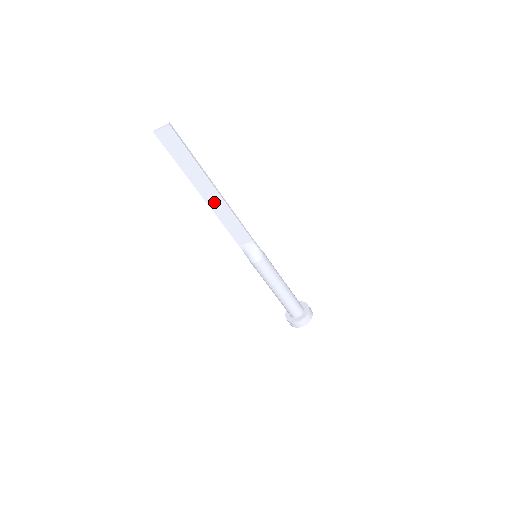
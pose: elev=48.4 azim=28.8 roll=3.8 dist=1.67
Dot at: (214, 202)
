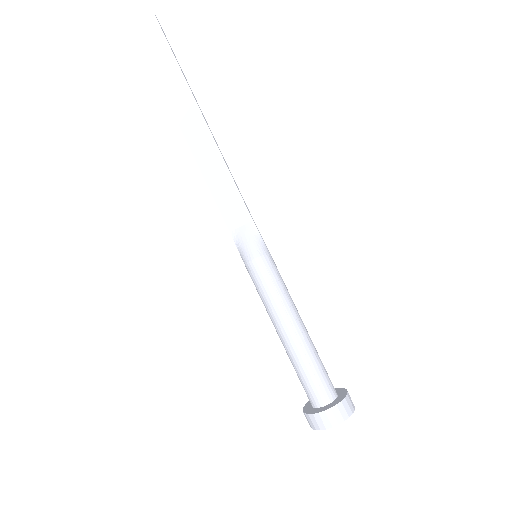
Dot at: (199, 143)
